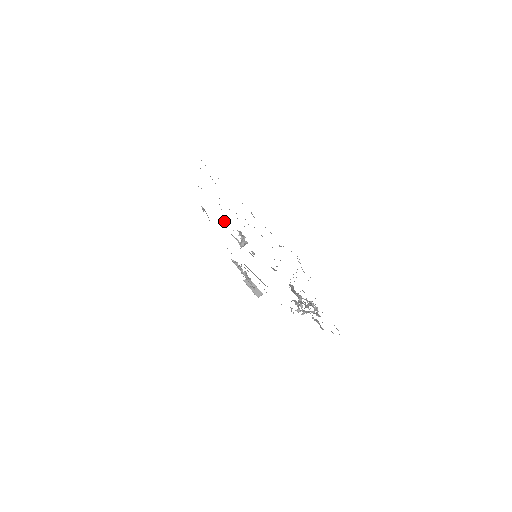
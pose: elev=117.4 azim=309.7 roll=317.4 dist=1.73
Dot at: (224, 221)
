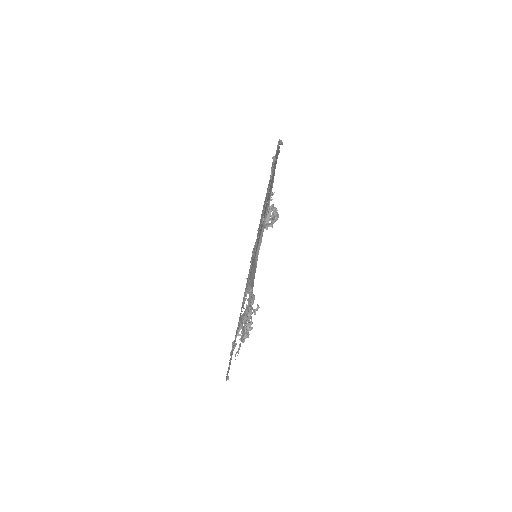
Dot at: (272, 194)
